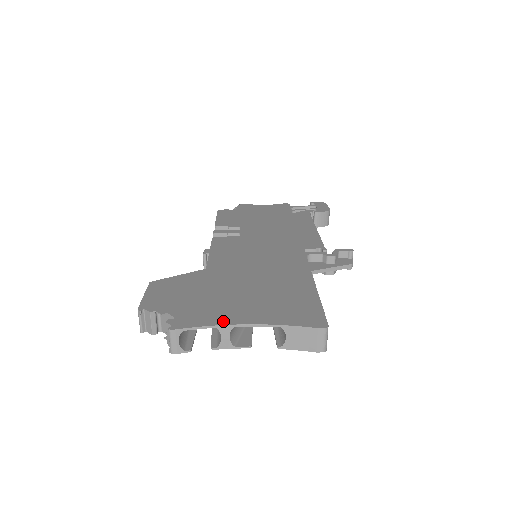
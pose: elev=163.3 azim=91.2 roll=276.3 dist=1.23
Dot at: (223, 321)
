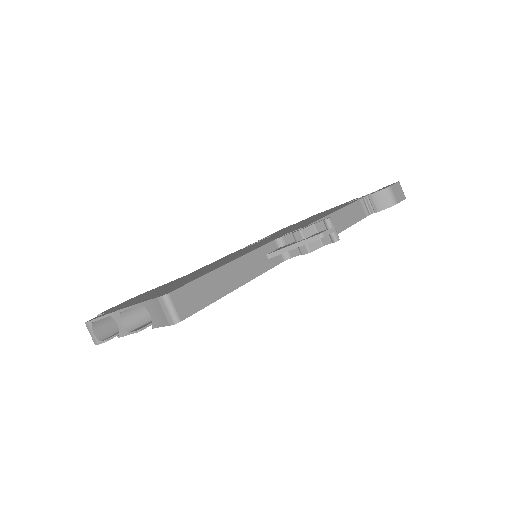
Dot at: (118, 309)
